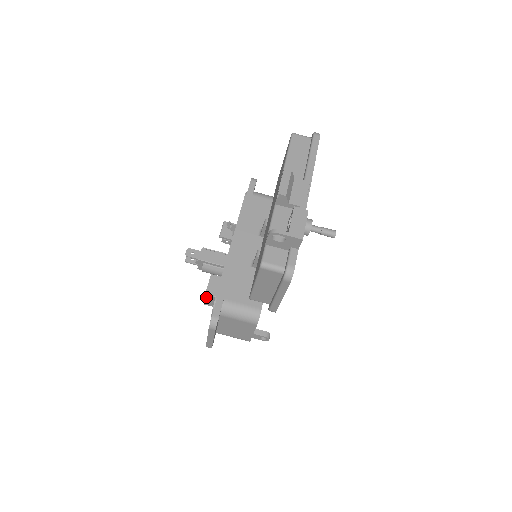
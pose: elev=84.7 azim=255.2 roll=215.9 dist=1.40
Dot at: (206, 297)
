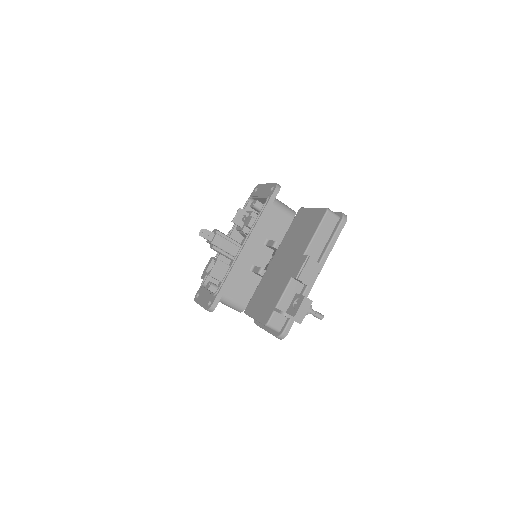
Dot at: occluded
